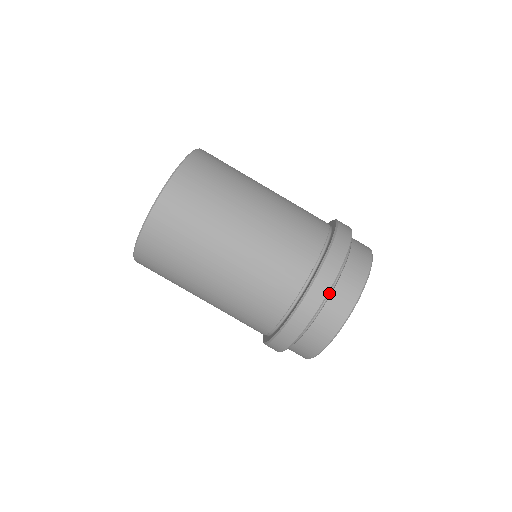
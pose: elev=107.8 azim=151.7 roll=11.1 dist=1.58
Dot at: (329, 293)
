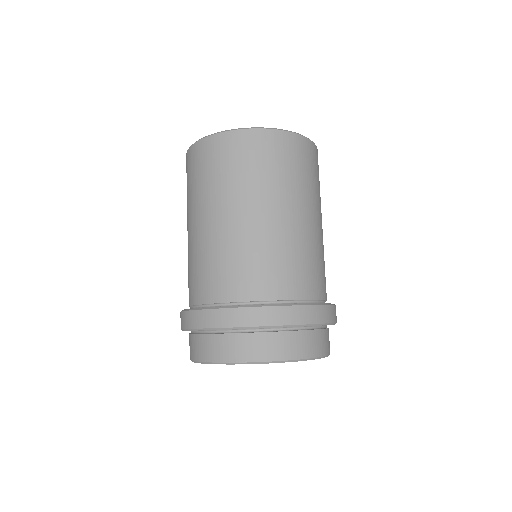
Dot at: (246, 331)
